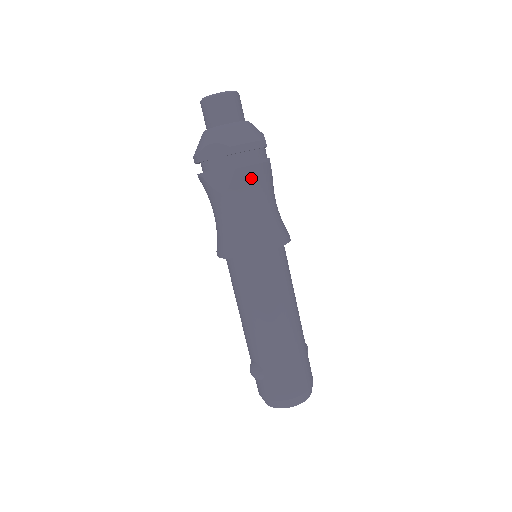
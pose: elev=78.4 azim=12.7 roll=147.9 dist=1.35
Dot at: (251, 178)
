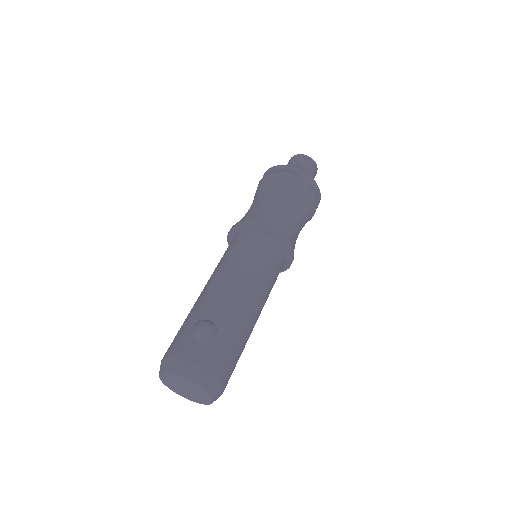
Dot at: (310, 212)
